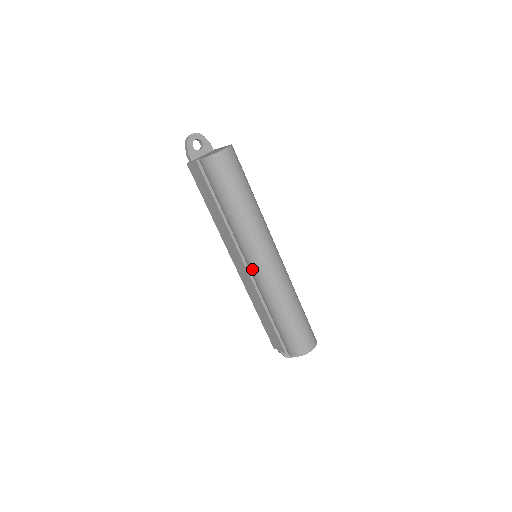
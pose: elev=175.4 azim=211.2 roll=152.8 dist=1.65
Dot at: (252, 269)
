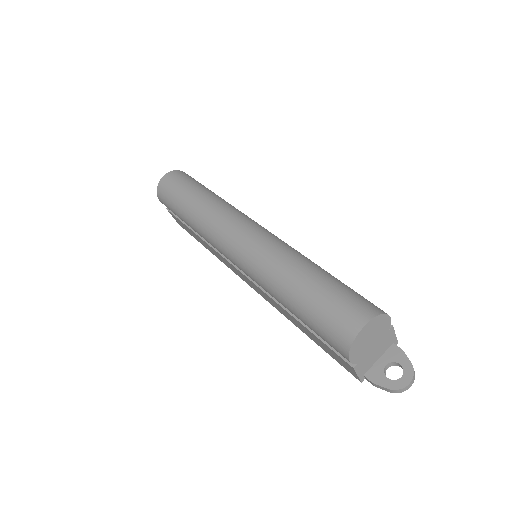
Dot at: (235, 264)
